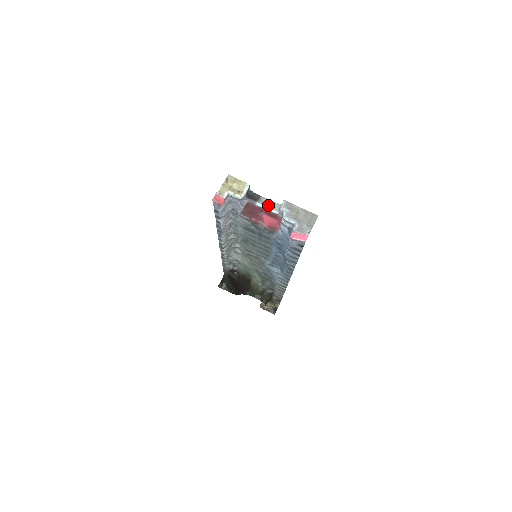
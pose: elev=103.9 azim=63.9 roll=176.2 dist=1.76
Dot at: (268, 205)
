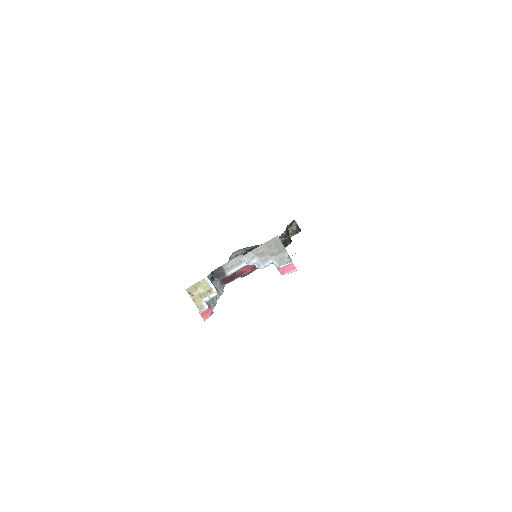
Dot at: (235, 266)
